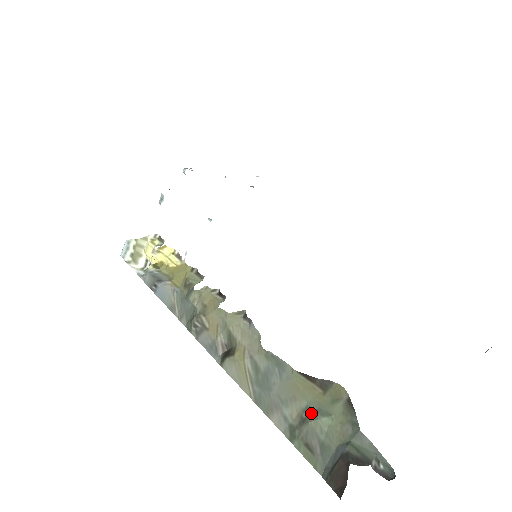
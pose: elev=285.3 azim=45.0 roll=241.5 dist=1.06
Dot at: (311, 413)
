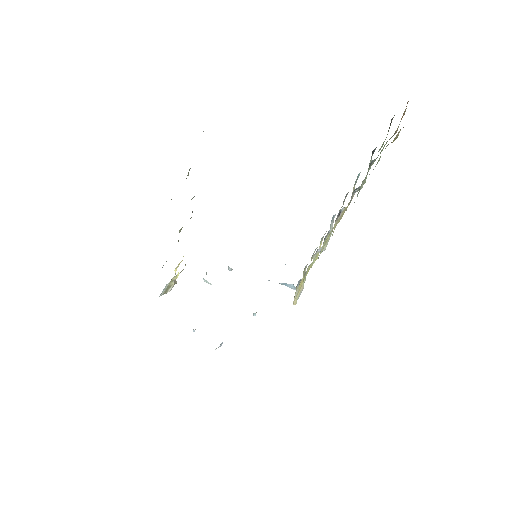
Dot at: occluded
